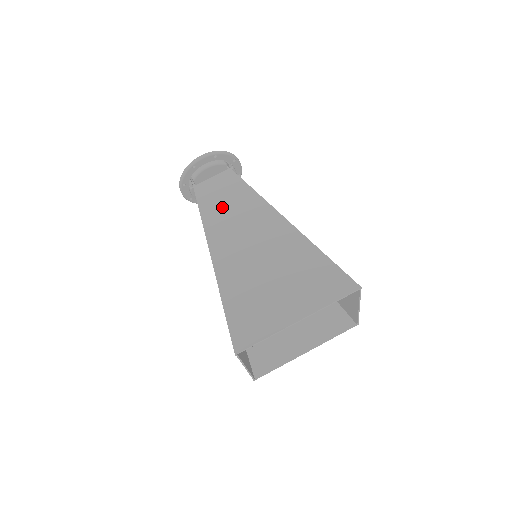
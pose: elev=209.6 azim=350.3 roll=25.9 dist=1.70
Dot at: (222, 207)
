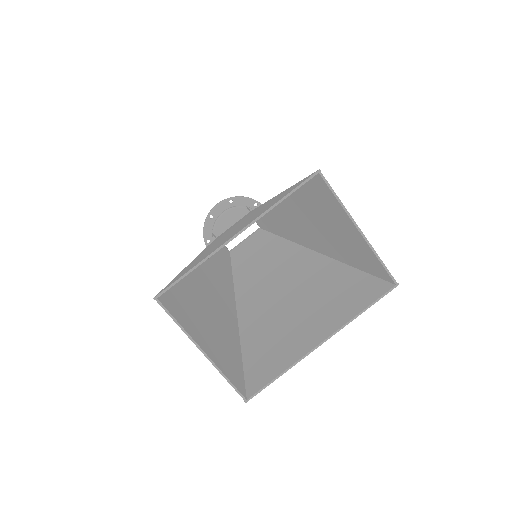
Dot at: occluded
